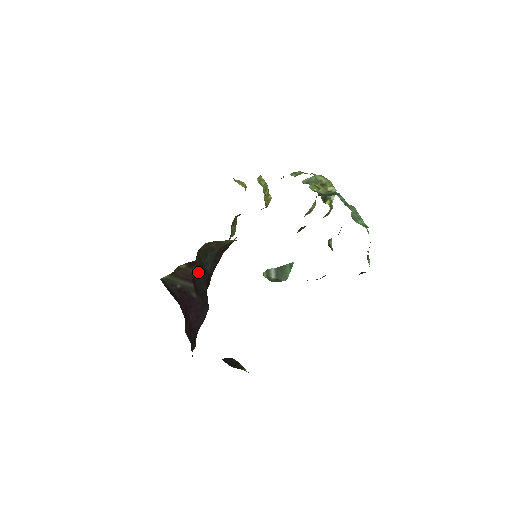
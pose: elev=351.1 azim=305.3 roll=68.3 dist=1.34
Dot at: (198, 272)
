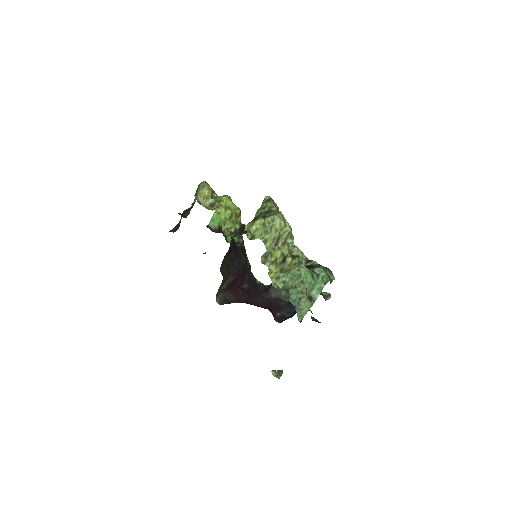
Dot at: (227, 267)
